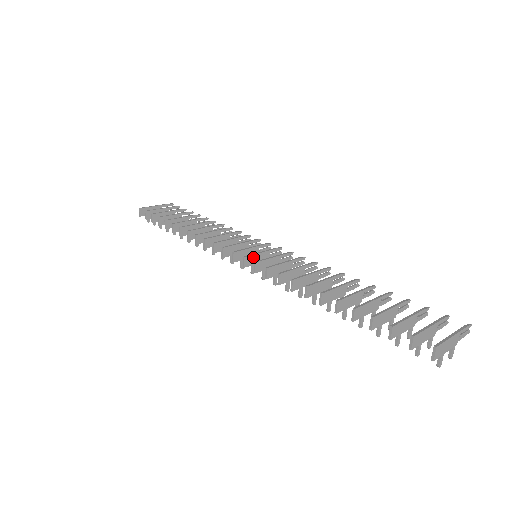
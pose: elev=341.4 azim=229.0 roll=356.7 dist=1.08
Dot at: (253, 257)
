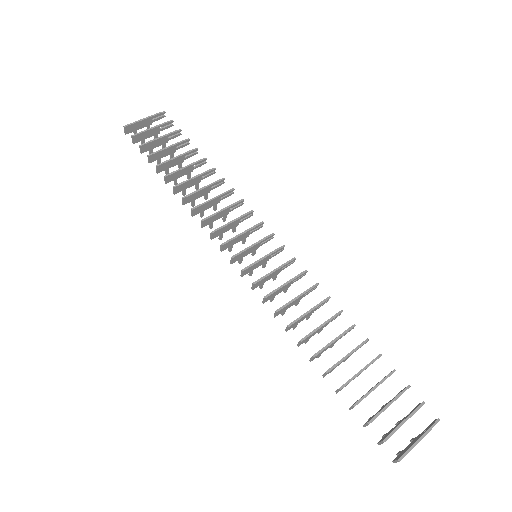
Dot at: (252, 266)
